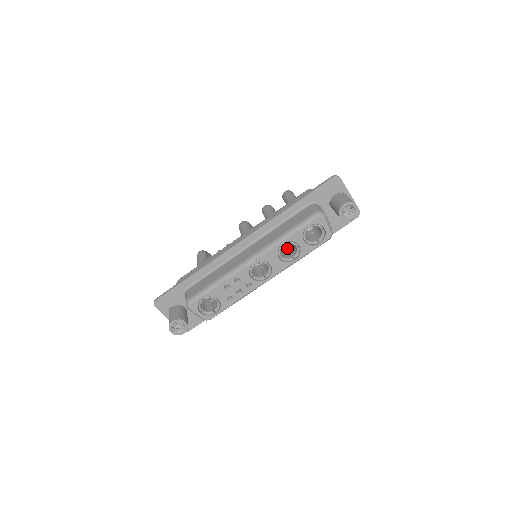
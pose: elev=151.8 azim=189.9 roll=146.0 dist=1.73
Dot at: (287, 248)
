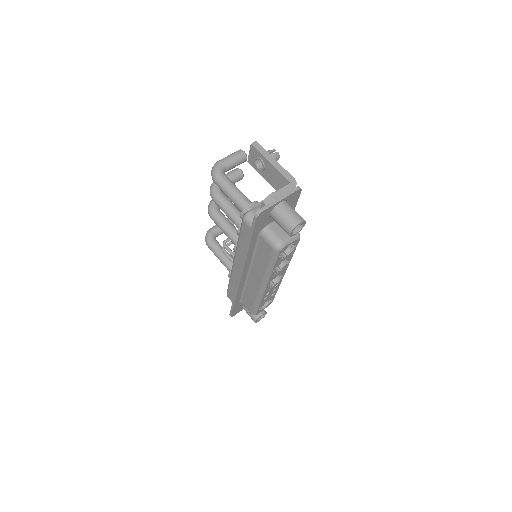
Dot at: occluded
